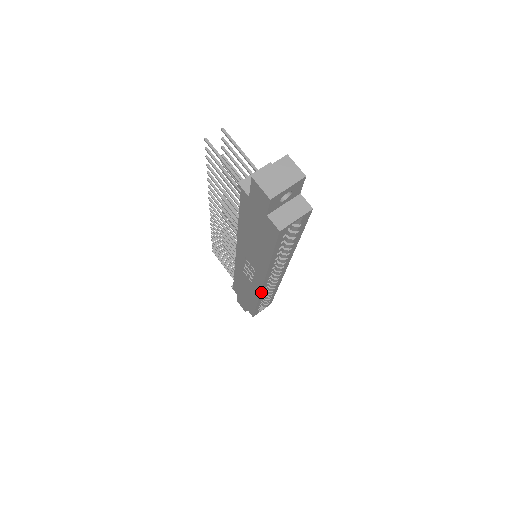
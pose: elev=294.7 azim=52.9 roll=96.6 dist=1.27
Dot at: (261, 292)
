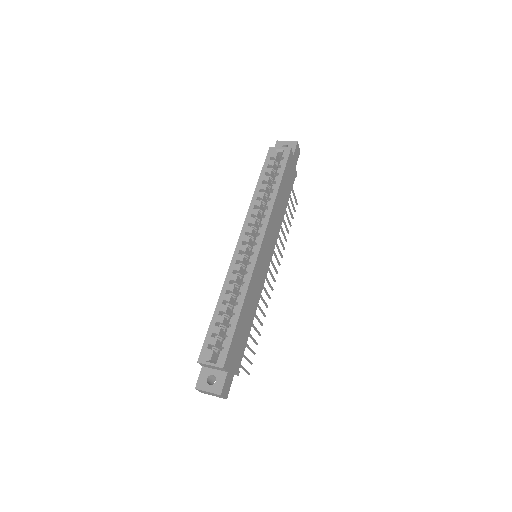
Dot at: (233, 259)
